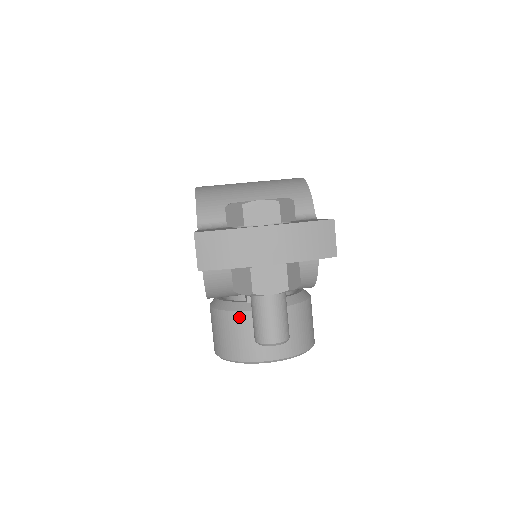
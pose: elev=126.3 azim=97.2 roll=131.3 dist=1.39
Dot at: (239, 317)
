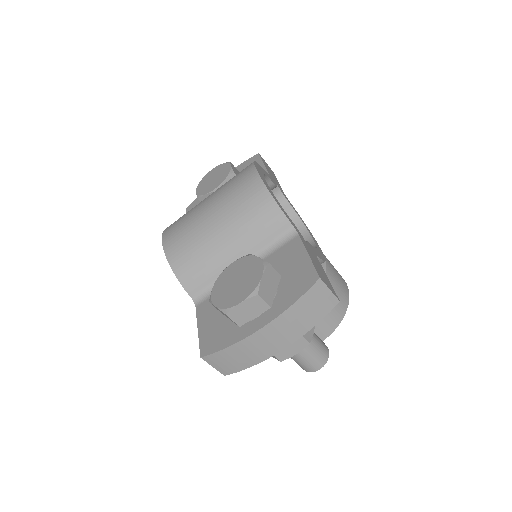
Dot at: occluded
